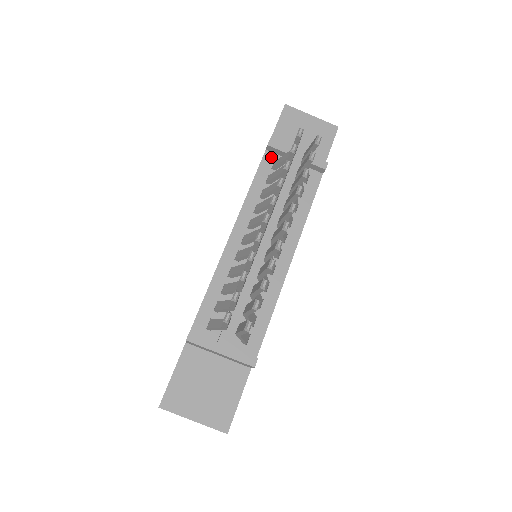
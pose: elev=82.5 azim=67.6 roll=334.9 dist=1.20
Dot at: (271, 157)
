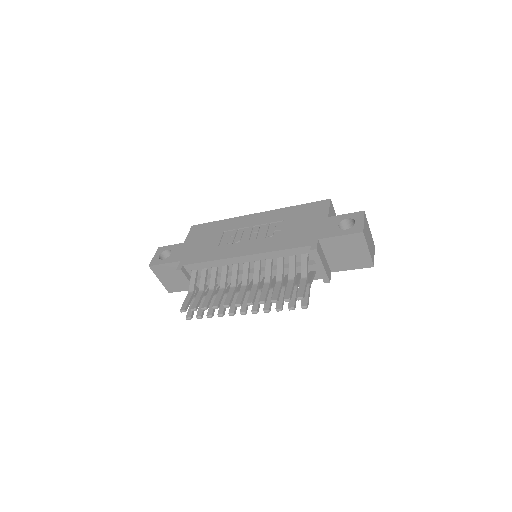
Dot at: (308, 251)
